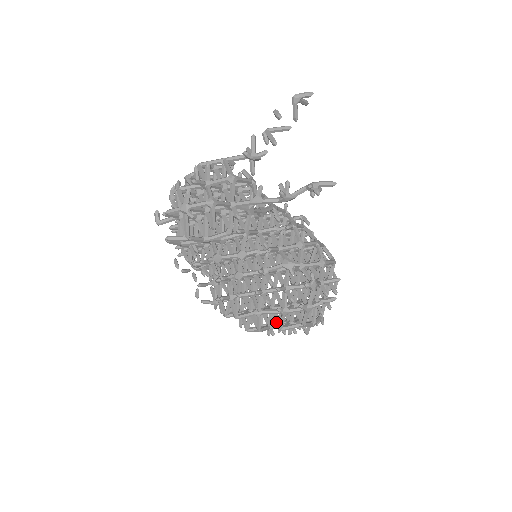
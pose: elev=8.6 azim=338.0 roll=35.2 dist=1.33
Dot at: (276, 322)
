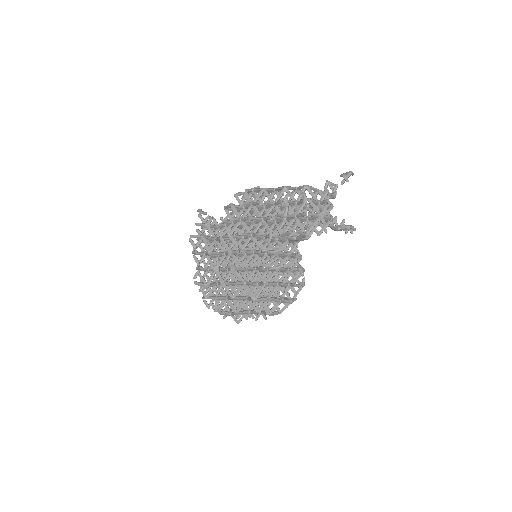
Dot at: (266, 308)
